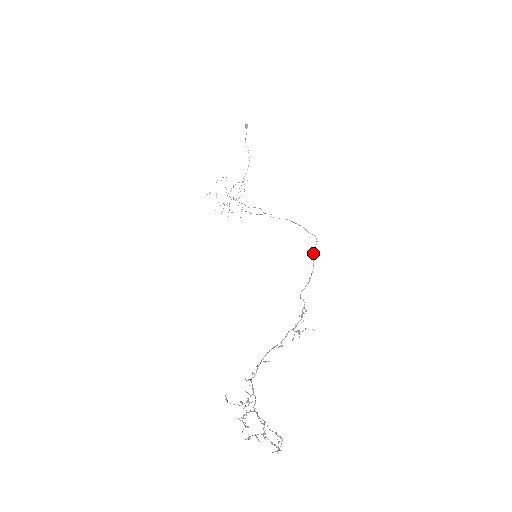
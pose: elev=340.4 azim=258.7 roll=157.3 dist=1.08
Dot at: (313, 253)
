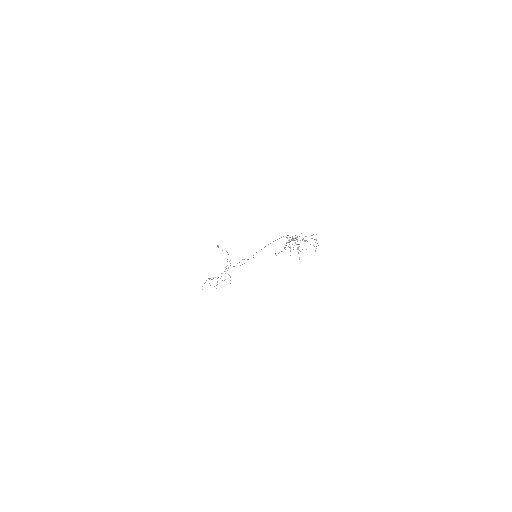
Dot at: occluded
